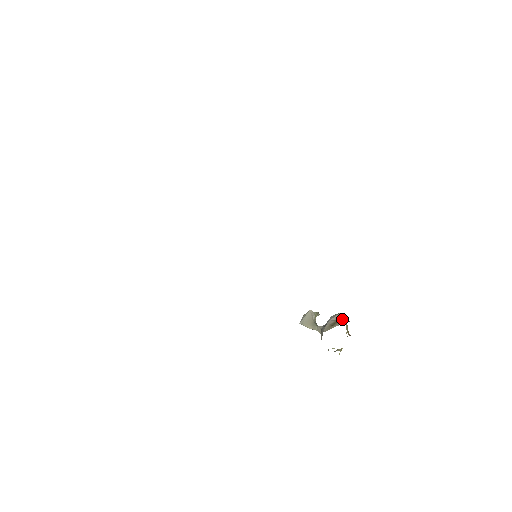
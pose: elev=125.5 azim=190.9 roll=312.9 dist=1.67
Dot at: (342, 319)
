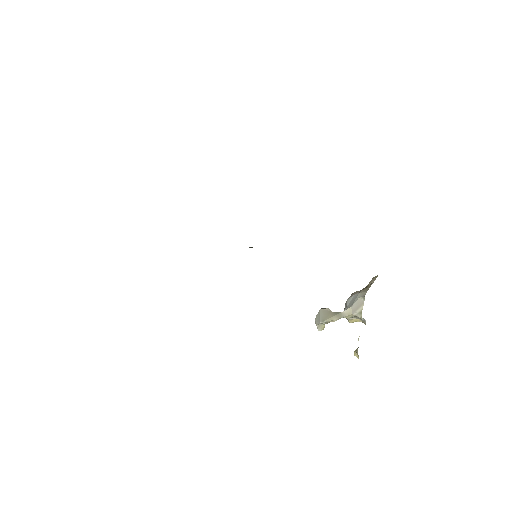
Dot at: occluded
